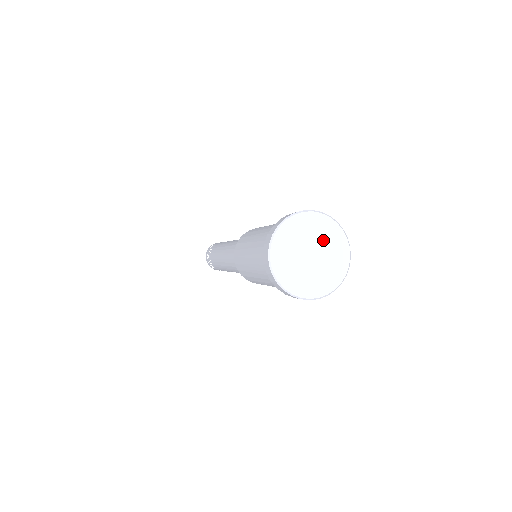
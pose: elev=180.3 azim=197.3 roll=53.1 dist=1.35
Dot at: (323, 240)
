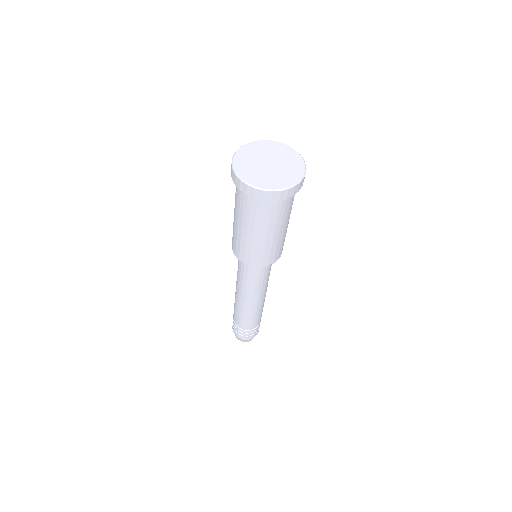
Dot at: (264, 153)
